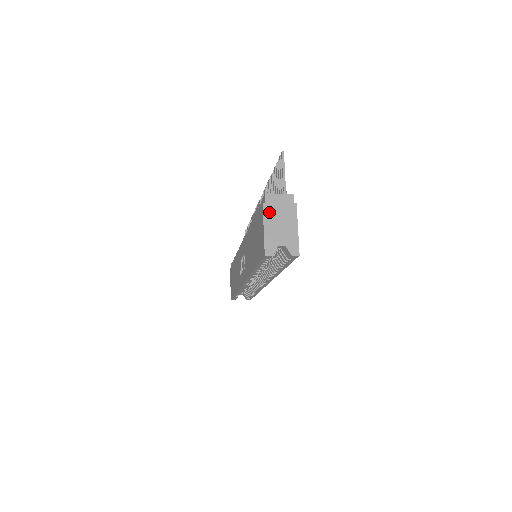
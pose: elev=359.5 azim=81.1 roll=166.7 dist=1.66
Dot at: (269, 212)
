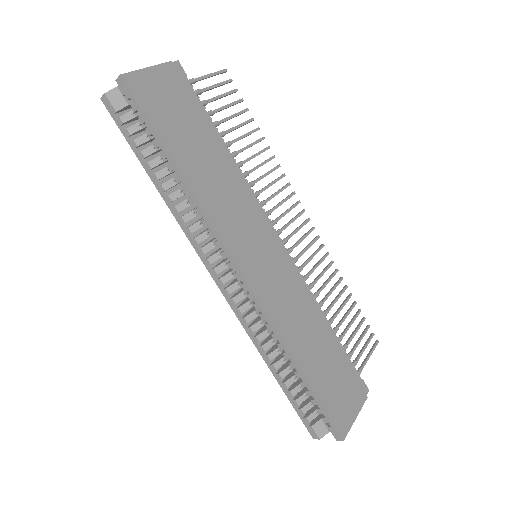
Dot at: occluded
